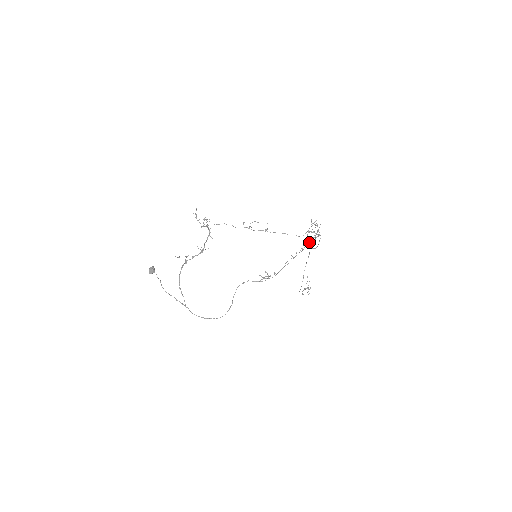
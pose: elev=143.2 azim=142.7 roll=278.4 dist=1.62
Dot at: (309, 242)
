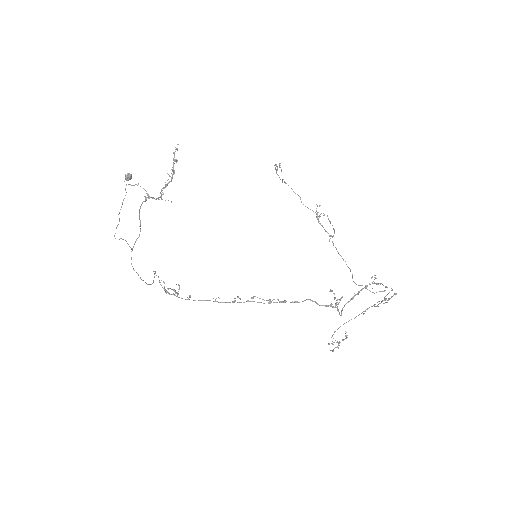
Dot at: (296, 301)
